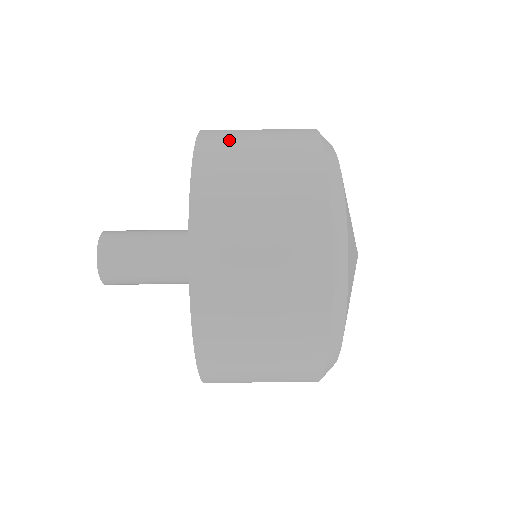
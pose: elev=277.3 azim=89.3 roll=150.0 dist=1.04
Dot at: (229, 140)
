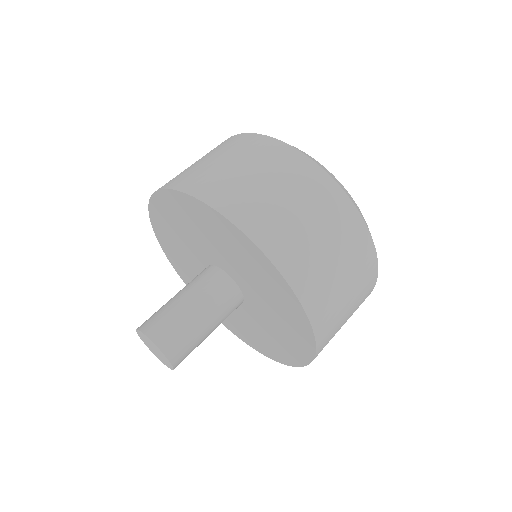
Dot at: (242, 195)
